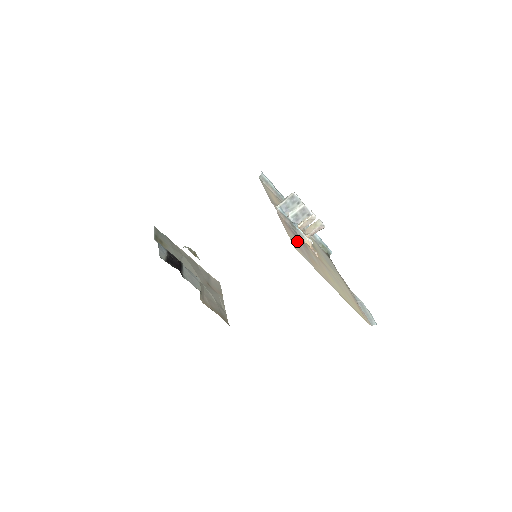
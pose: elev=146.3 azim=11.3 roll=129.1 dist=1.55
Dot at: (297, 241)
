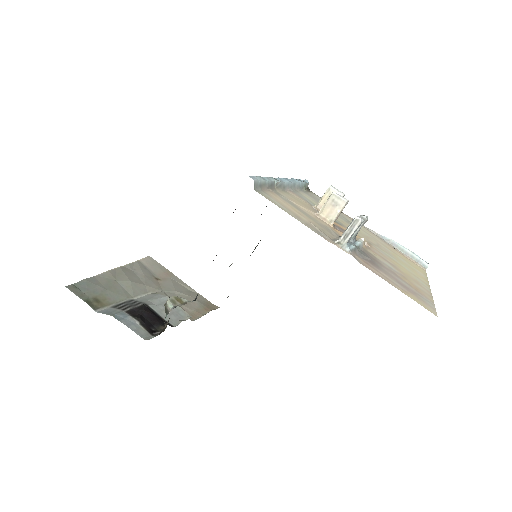
Dot at: (393, 278)
